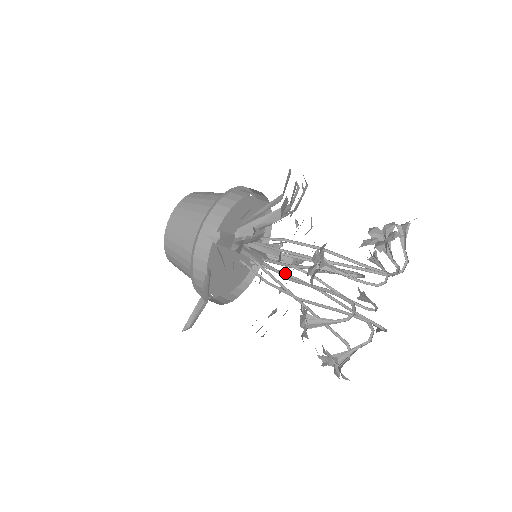
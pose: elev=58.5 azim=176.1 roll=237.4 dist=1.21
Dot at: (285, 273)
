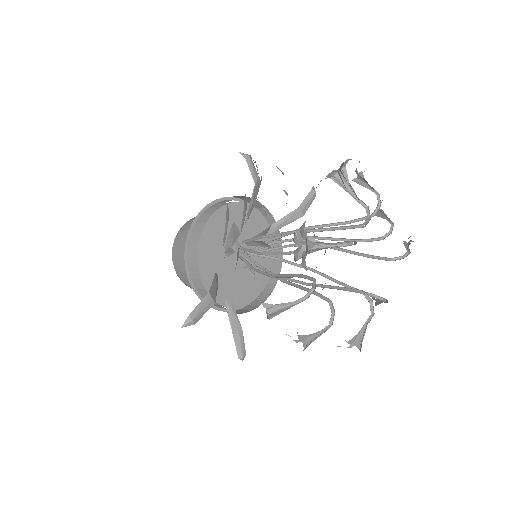
Dot at: (293, 244)
